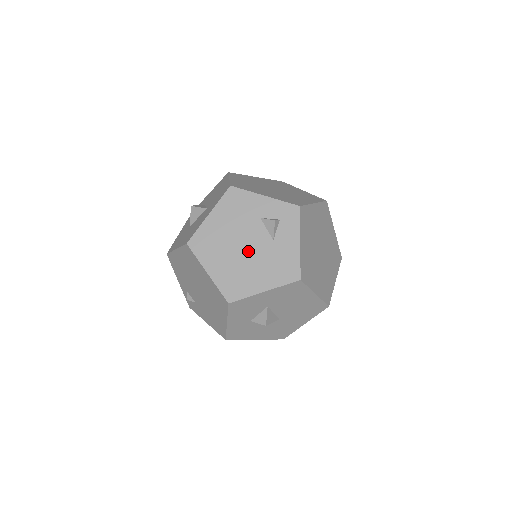
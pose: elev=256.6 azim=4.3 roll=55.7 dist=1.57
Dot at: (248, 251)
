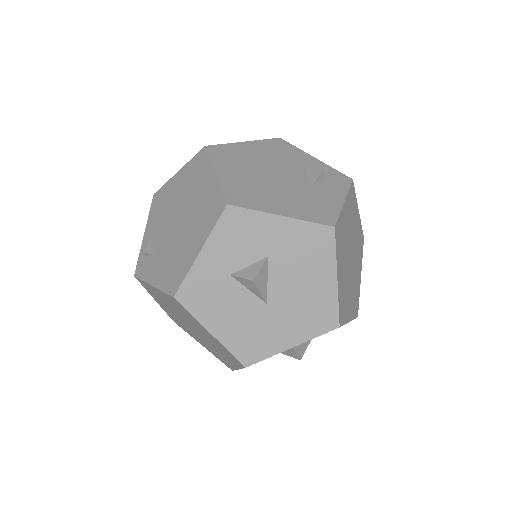
Dot at: (277, 180)
